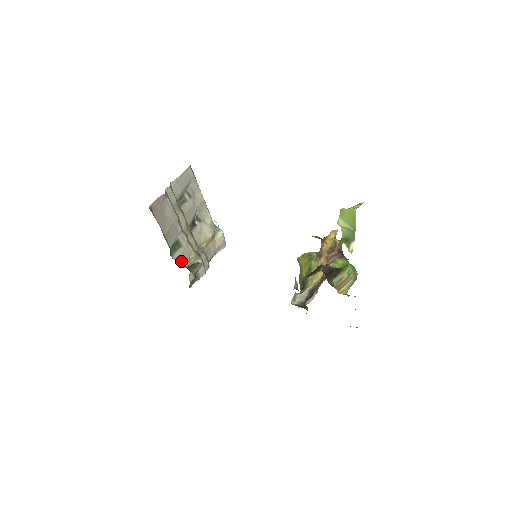
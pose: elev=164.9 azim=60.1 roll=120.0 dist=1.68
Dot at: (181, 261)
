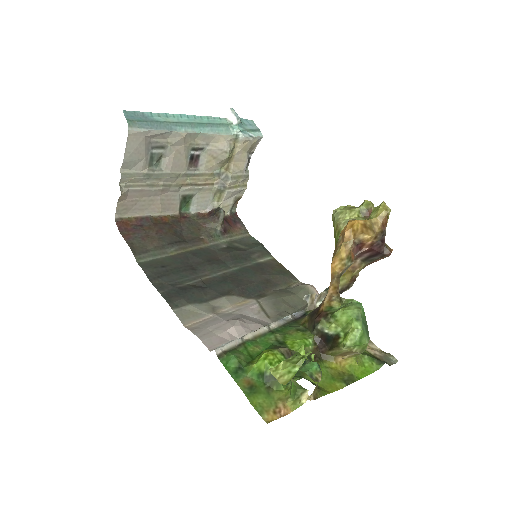
Dot at: (203, 205)
